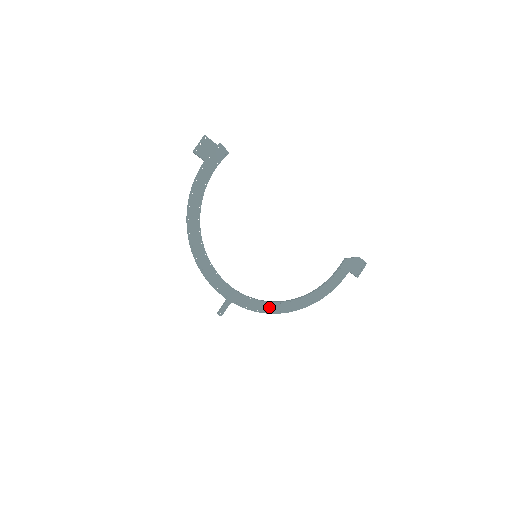
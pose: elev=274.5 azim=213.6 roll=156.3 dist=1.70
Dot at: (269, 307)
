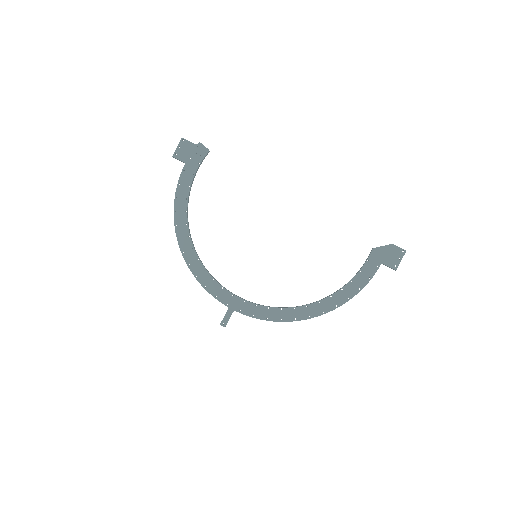
Dot at: (280, 314)
